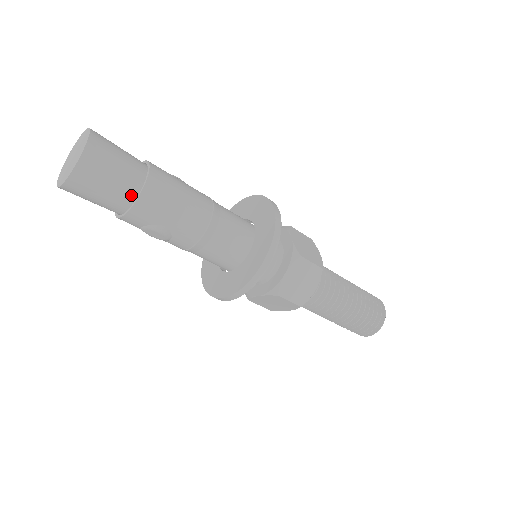
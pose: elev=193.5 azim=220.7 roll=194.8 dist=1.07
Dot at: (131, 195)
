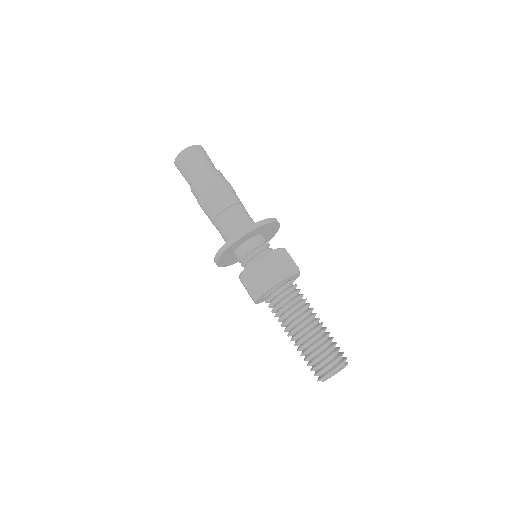
Dot at: (194, 179)
